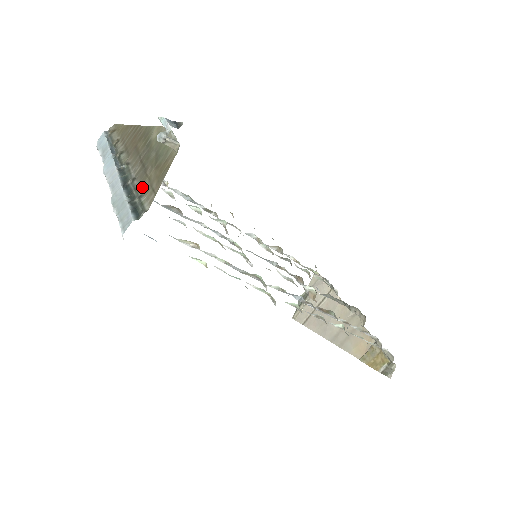
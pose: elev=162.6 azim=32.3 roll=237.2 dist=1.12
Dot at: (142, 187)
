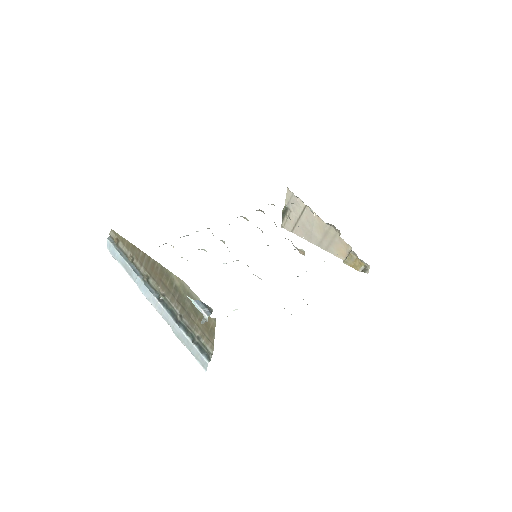
Dot at: (195, 329)
